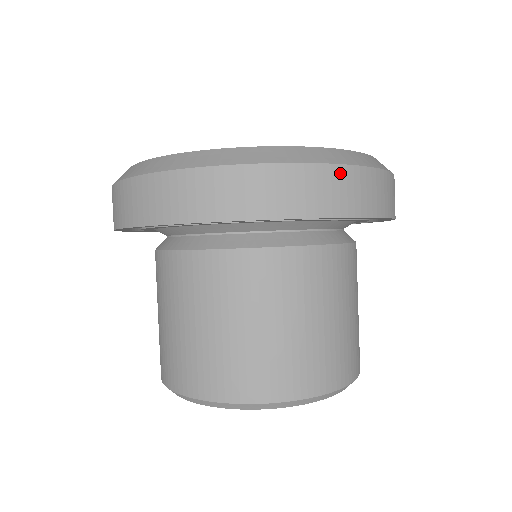
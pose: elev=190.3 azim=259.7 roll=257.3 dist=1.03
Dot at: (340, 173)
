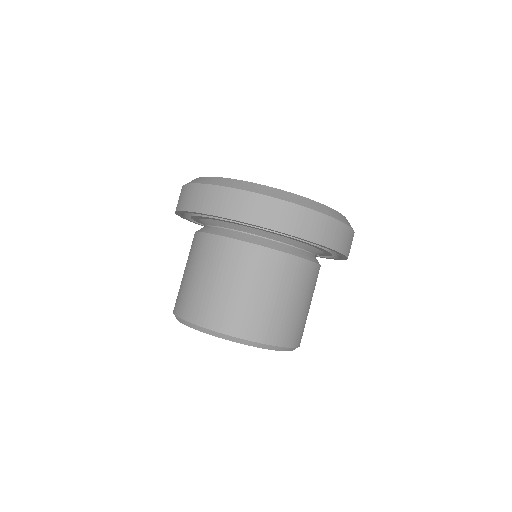
Dot at: (235, 193)
